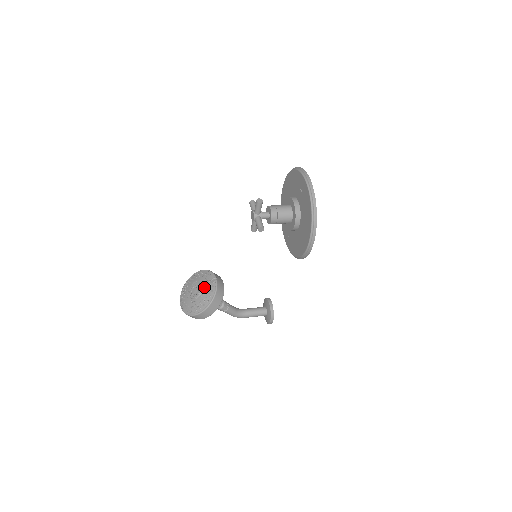
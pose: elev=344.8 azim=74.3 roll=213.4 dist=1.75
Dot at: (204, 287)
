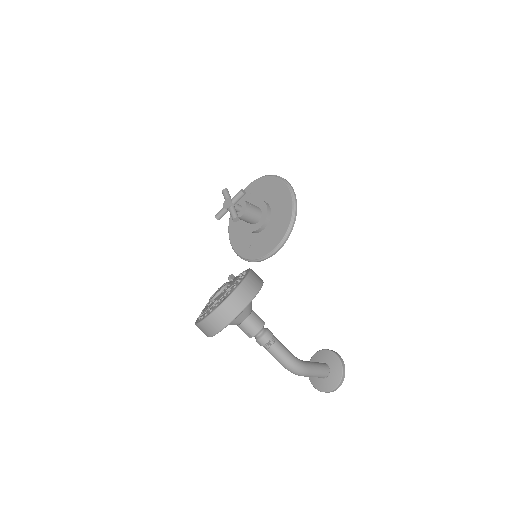
Dot at: occluded
